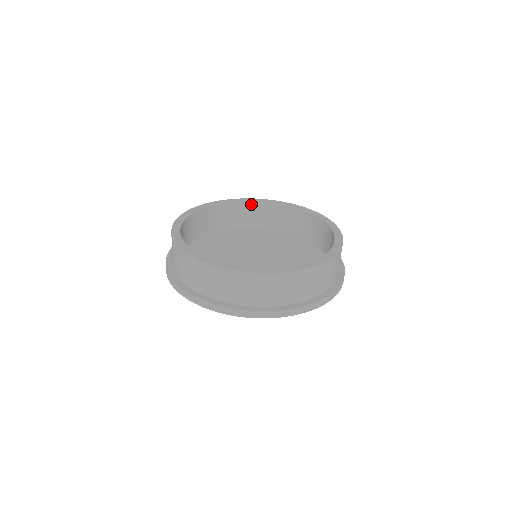
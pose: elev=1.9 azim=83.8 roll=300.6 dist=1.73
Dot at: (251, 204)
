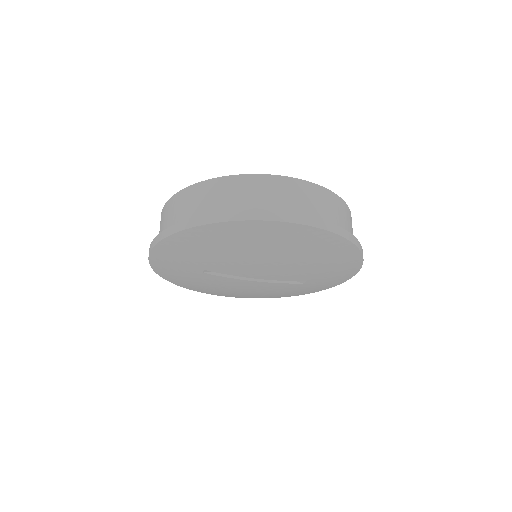
Dot at: occluded
